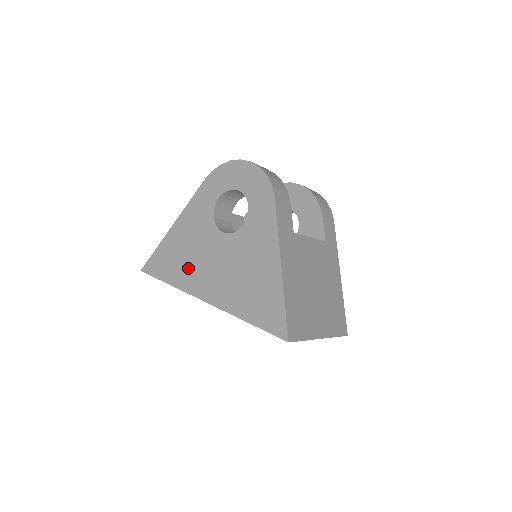
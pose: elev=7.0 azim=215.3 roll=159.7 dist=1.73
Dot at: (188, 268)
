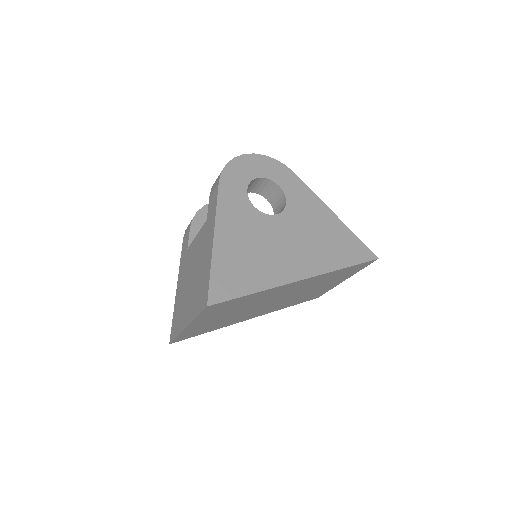
Dot at: (265, 263)
